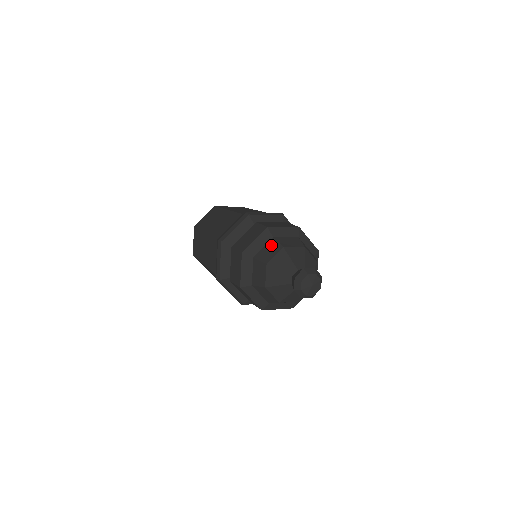
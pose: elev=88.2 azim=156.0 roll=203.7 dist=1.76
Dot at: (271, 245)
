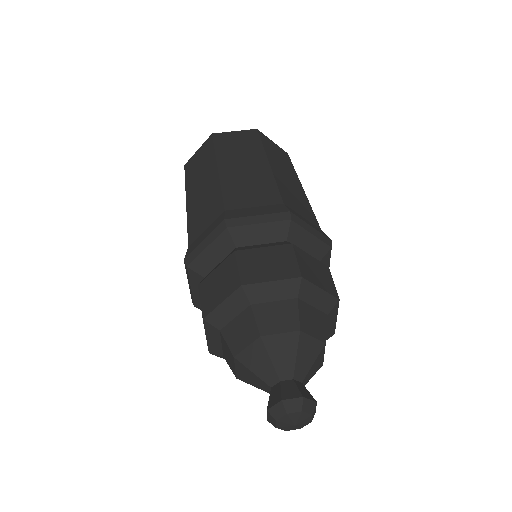
Dot at: (287, 309)
